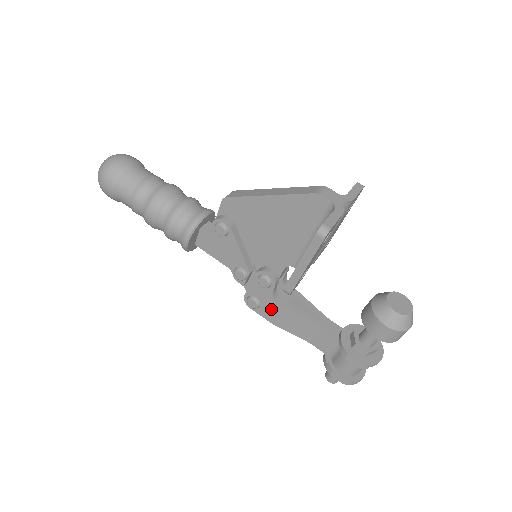
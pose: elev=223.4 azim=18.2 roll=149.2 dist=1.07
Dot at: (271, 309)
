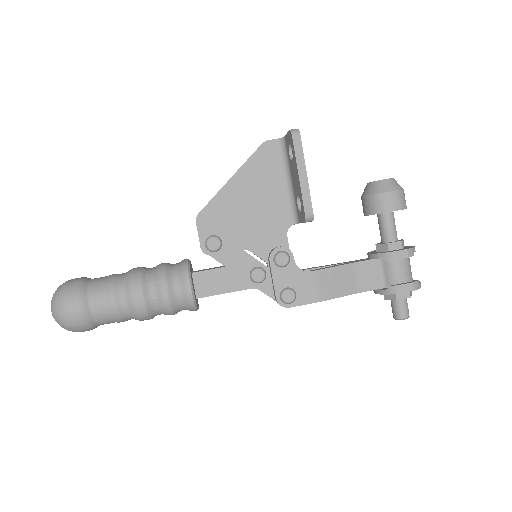
Dot at: (306, 285)
